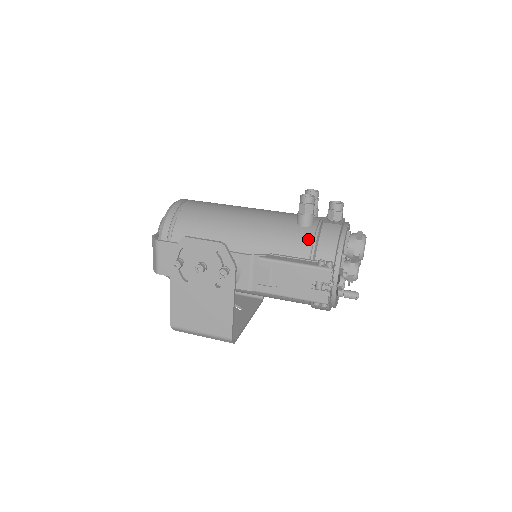
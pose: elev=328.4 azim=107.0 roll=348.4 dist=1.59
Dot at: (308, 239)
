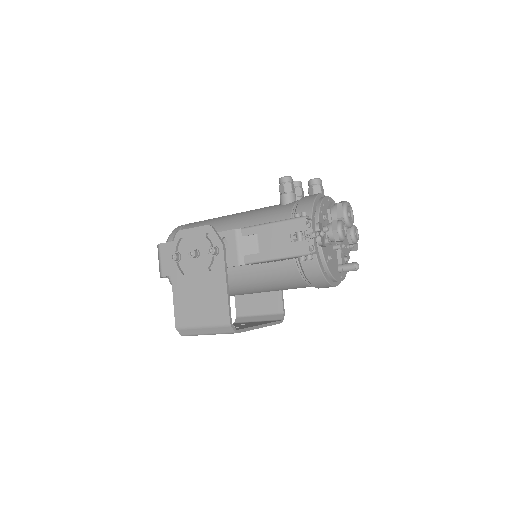
Dot at: (288, 209)
